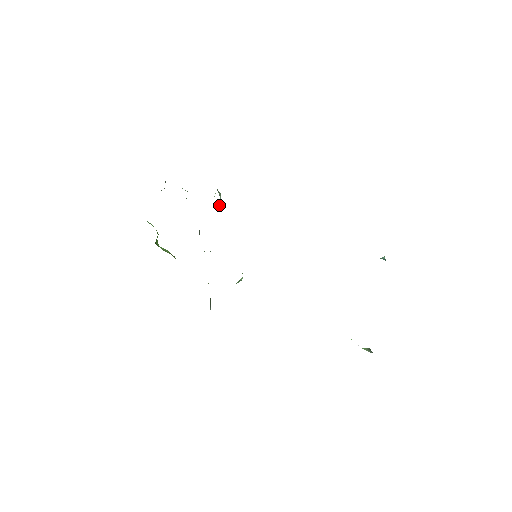
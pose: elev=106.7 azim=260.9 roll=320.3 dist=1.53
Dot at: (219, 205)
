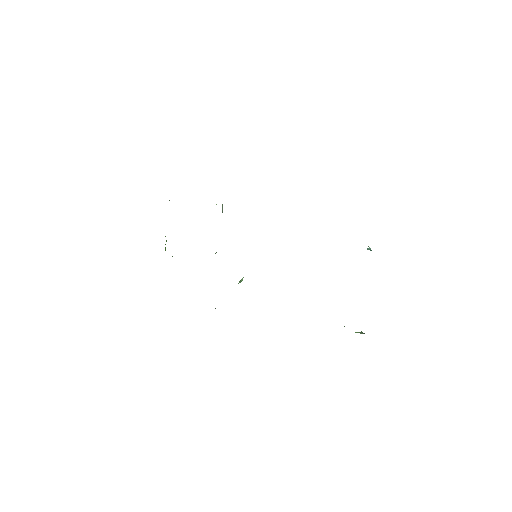
Dot at: (222, 211)
